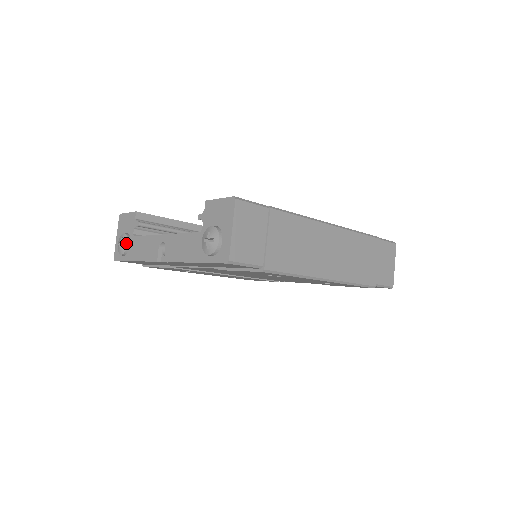
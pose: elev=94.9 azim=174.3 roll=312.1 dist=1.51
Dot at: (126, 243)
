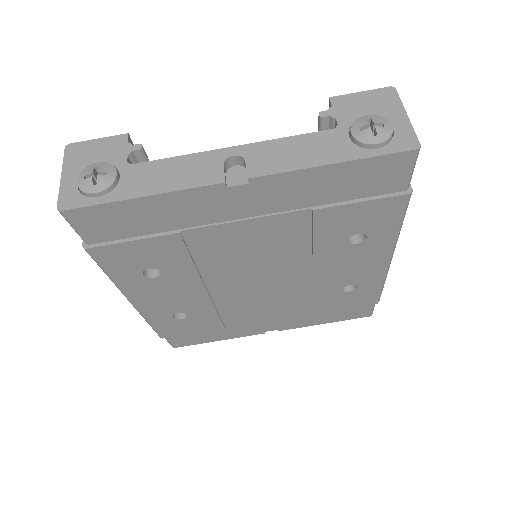
Dot at: (113, 172)
